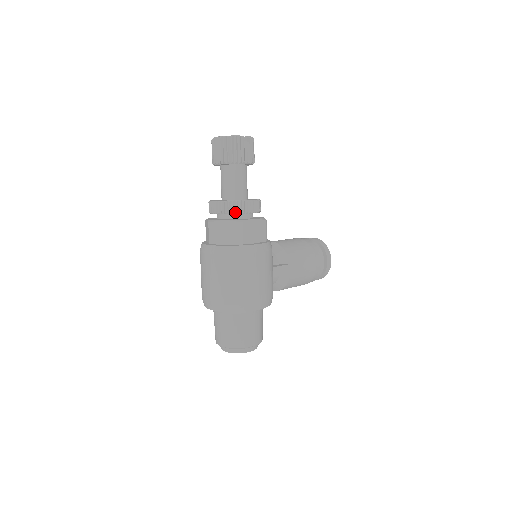
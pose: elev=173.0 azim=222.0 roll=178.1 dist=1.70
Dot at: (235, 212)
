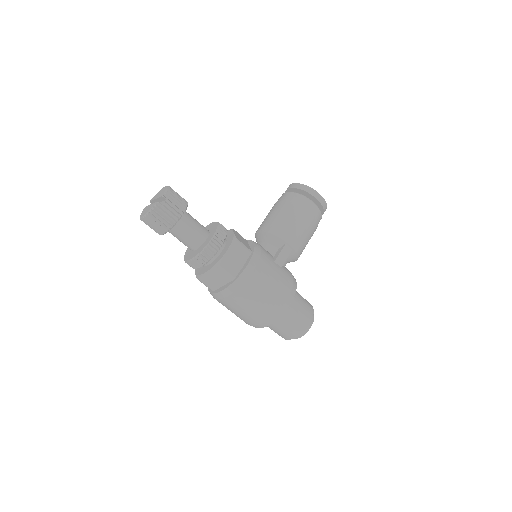
Dot at: (208, 260)
